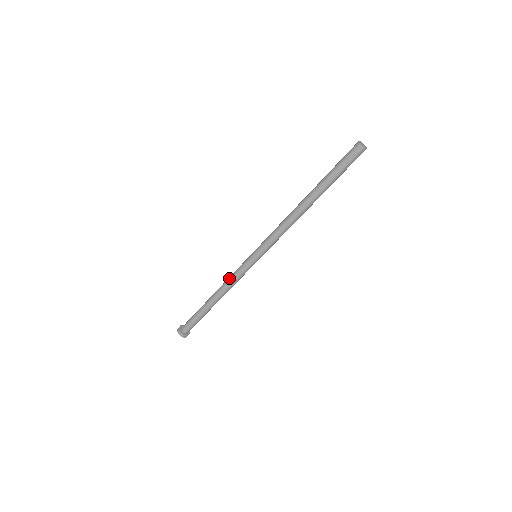
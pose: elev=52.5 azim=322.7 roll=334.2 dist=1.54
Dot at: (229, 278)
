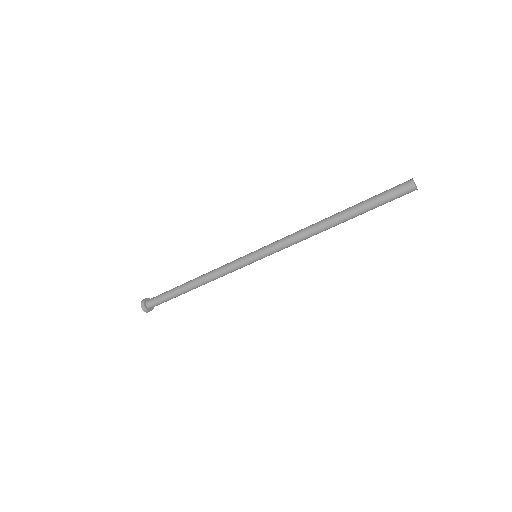
Dot at: (218, 270)
